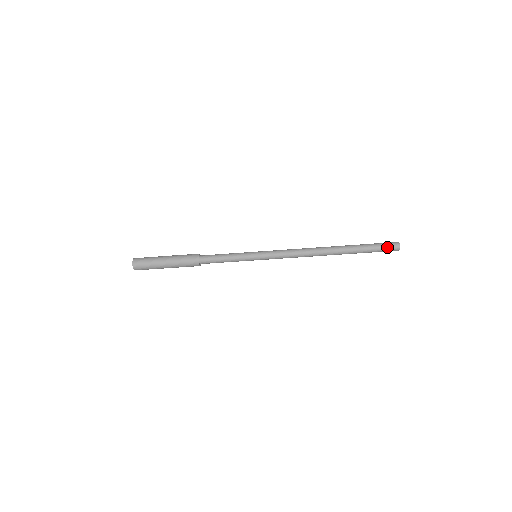
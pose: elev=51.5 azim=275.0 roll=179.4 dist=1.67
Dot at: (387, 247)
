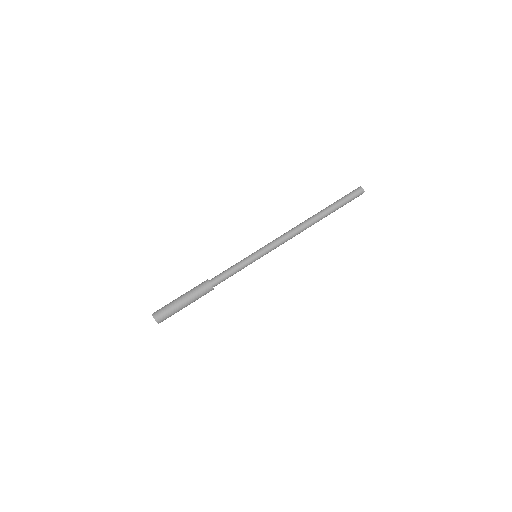
Dot at: (352, 192)
